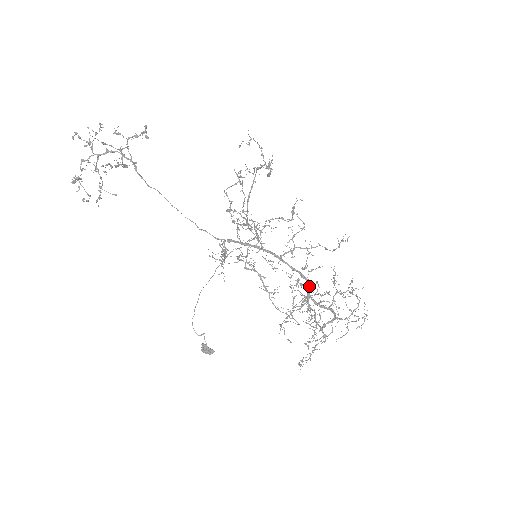
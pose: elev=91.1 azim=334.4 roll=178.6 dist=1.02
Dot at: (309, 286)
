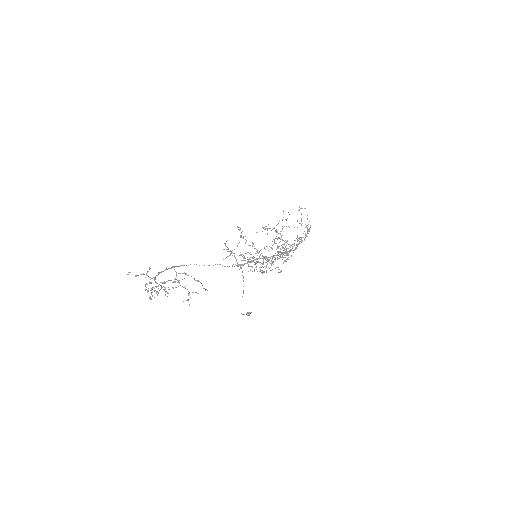
Dot at: (286, 252)
